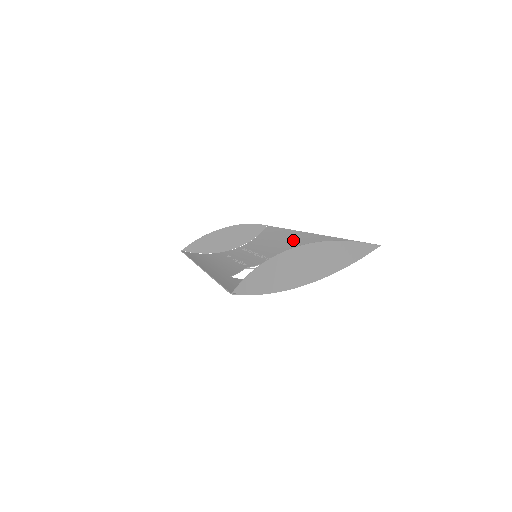
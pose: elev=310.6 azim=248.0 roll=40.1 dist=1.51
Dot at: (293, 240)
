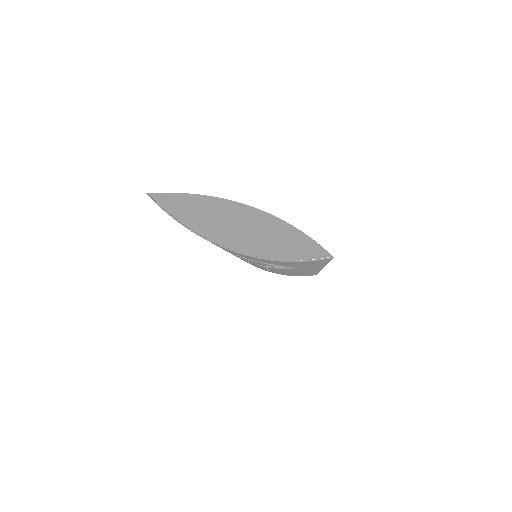
Dot at: occluded
